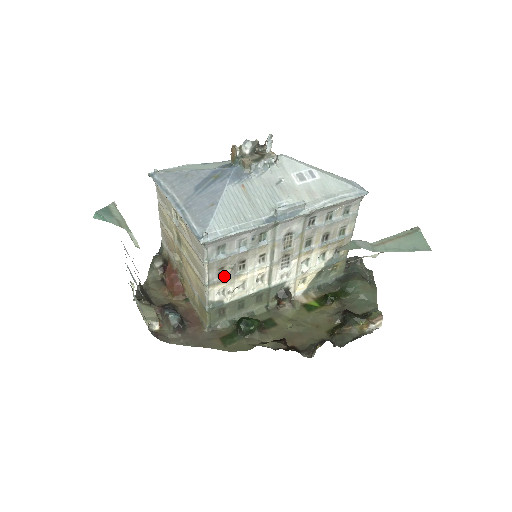
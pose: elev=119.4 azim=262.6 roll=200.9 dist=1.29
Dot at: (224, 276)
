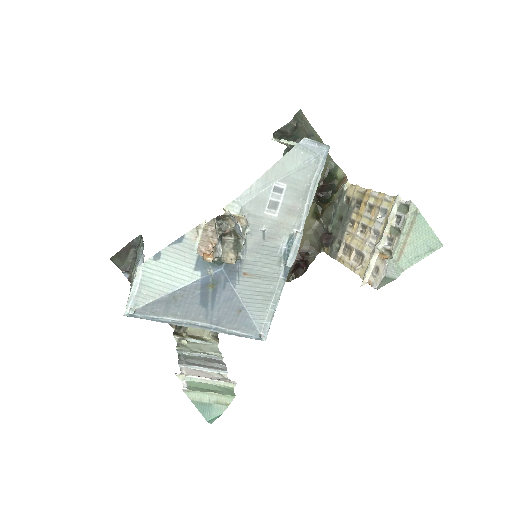
Dot at: occluded
